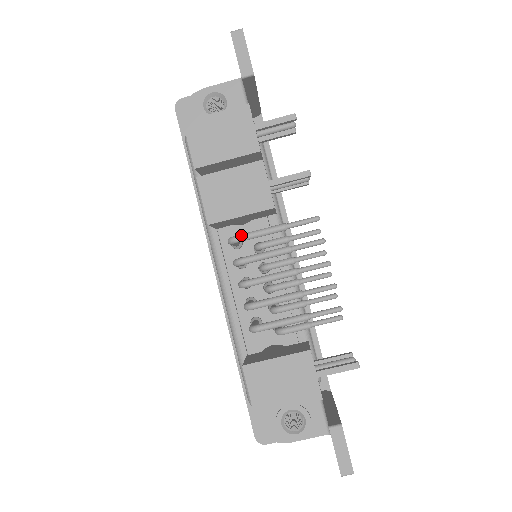
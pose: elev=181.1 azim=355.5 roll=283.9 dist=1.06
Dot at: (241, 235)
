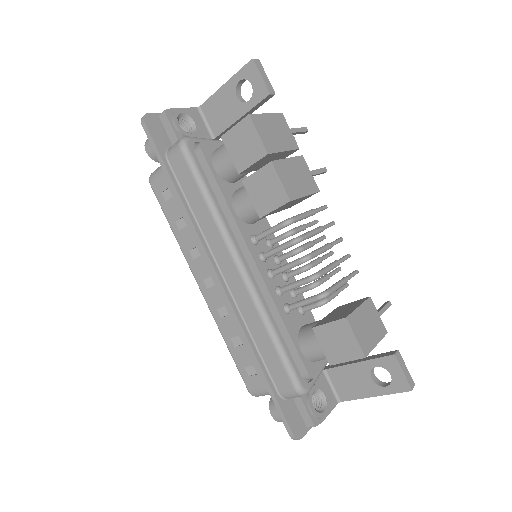
Dot at: (295, 216)
